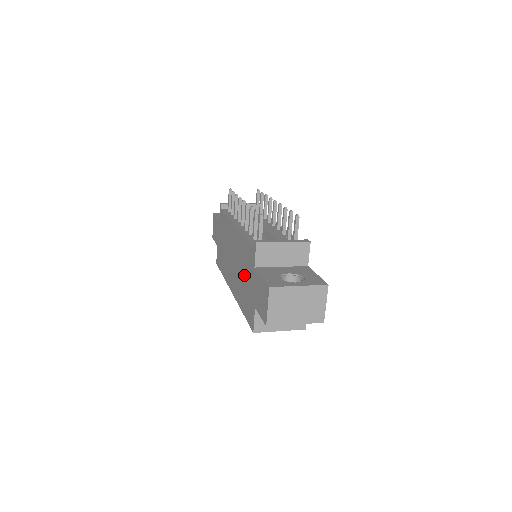
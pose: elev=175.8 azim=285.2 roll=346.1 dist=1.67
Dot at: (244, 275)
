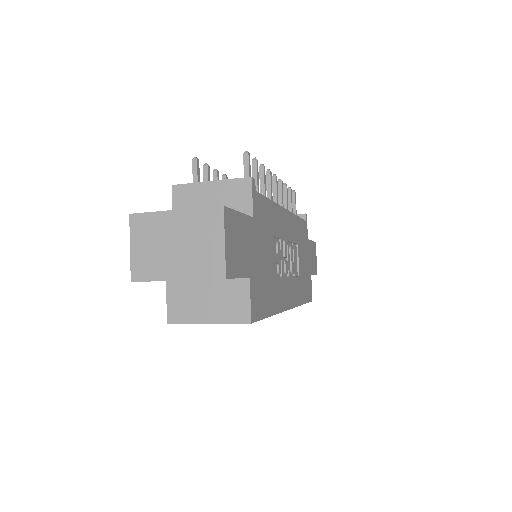
Dot at: occluded
